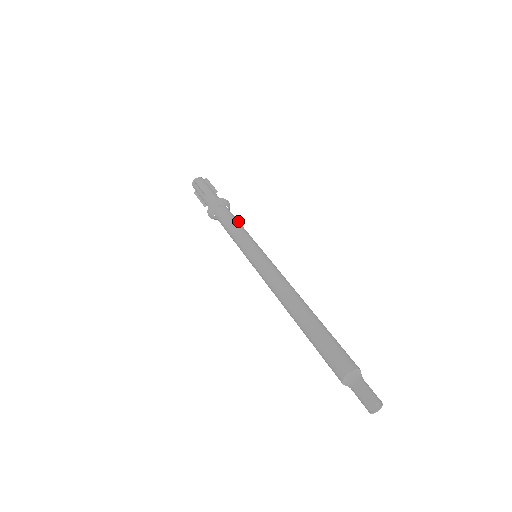
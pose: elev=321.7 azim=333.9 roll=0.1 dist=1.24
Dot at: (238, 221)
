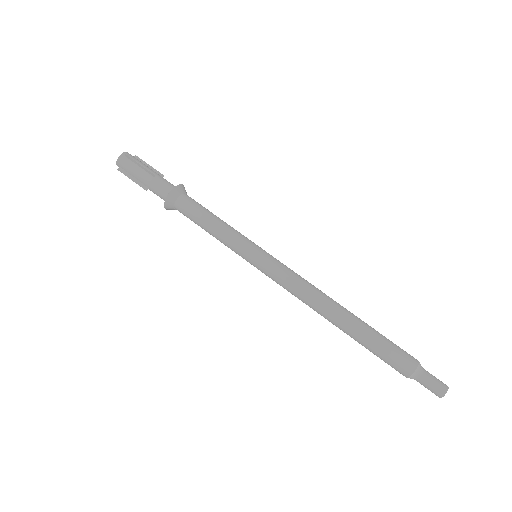
Dot at: (208, 215)
